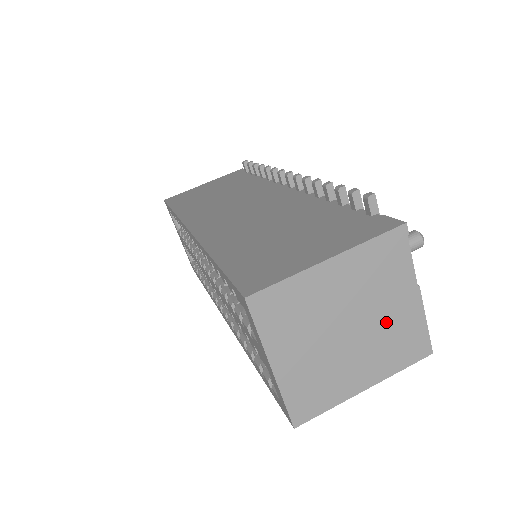
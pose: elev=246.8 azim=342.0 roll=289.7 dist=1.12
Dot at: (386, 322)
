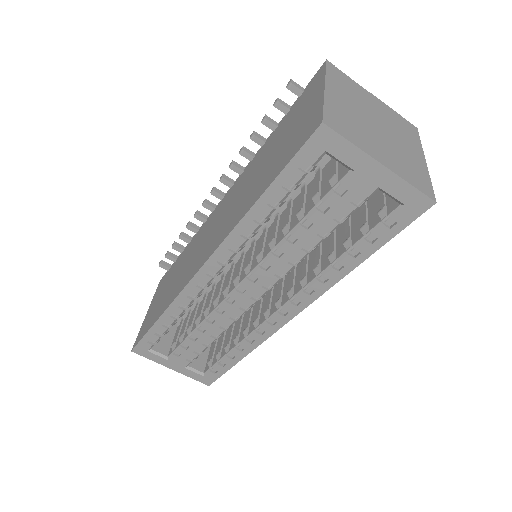
Dot at: (384, 117)
